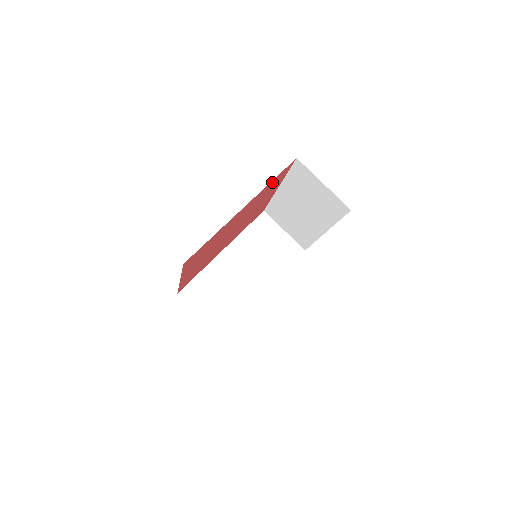
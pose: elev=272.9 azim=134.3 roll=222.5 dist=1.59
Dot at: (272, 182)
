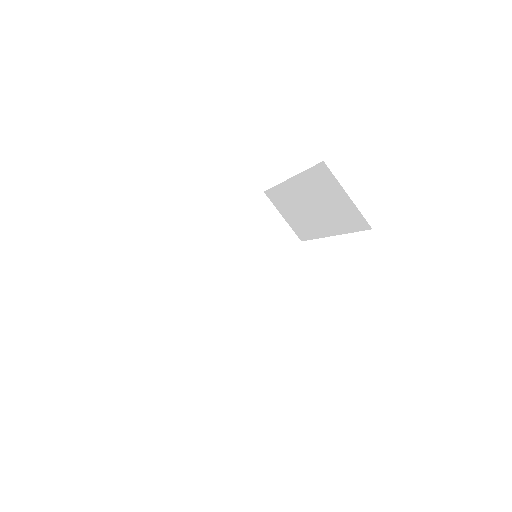
Dot at: occluded
